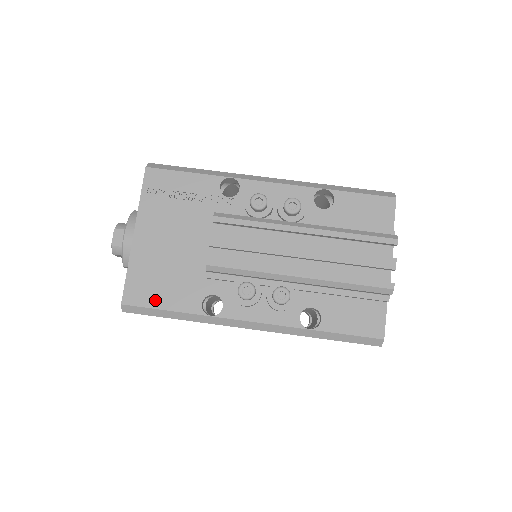
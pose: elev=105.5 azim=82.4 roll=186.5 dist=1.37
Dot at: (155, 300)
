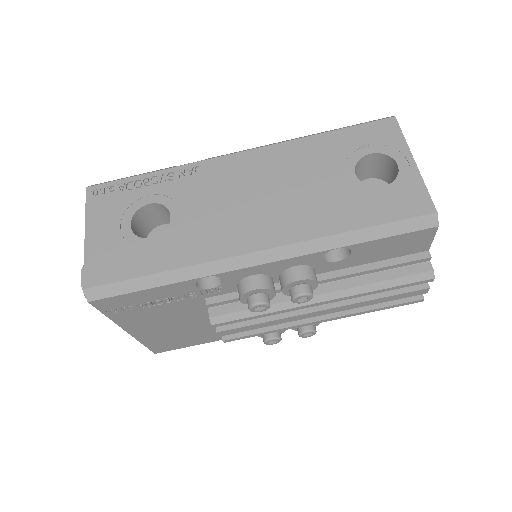
Dot at: (184, 345)
